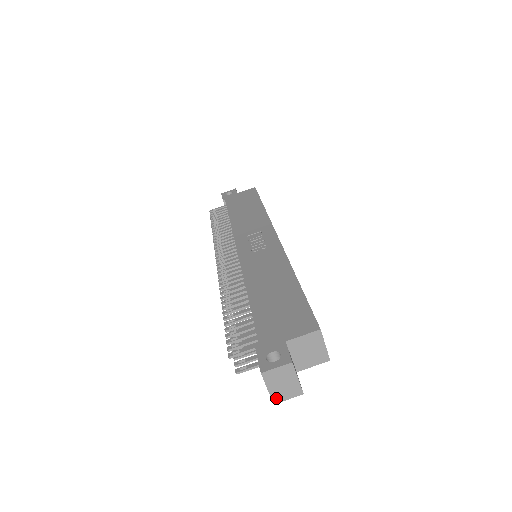
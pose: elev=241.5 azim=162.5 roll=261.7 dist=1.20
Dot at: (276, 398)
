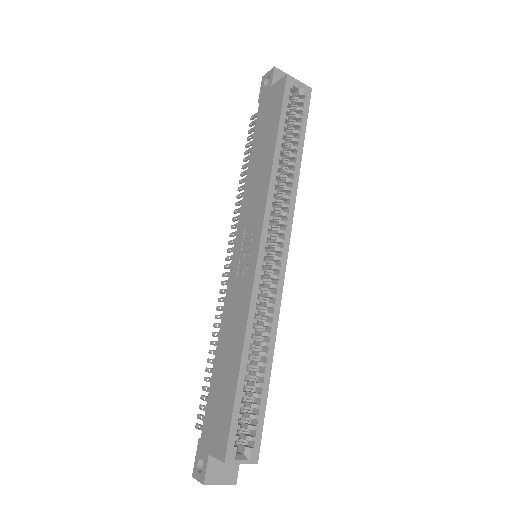
Dot at: occluded
